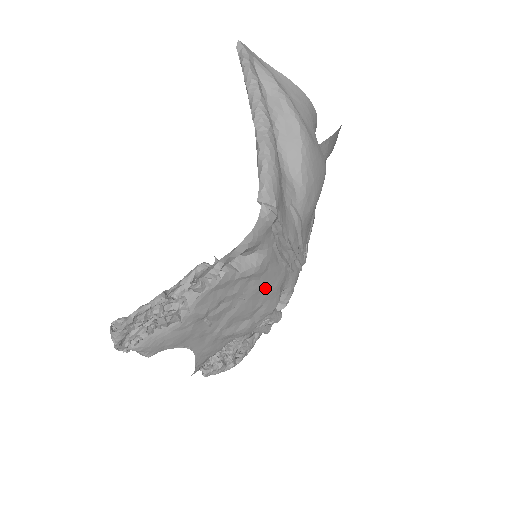
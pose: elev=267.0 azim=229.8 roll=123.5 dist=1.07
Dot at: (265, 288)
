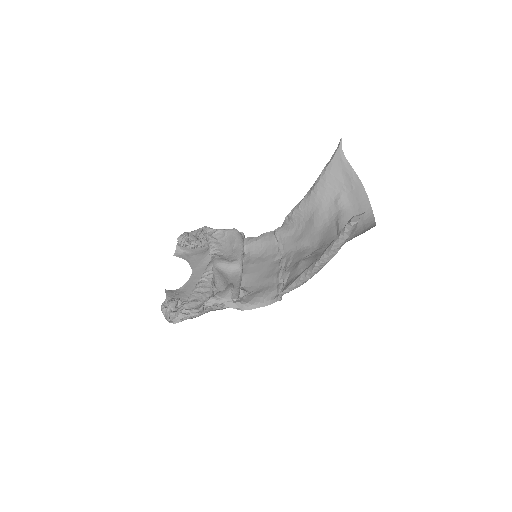
Dot at: (248, 271)
